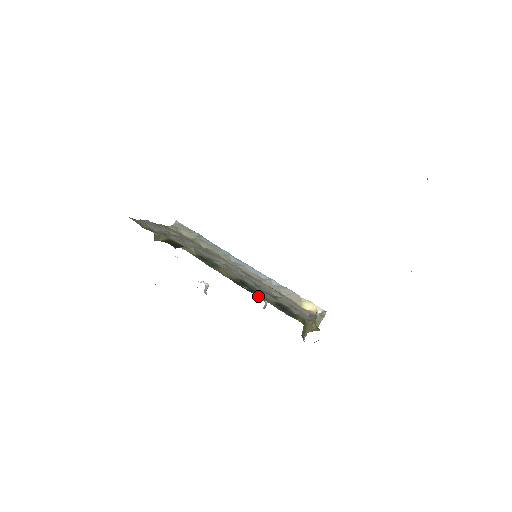
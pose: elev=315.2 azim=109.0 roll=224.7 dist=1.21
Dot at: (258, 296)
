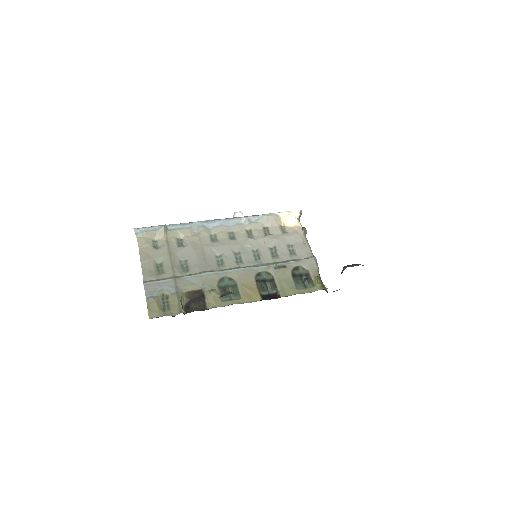
Dot at: (285, 292)
